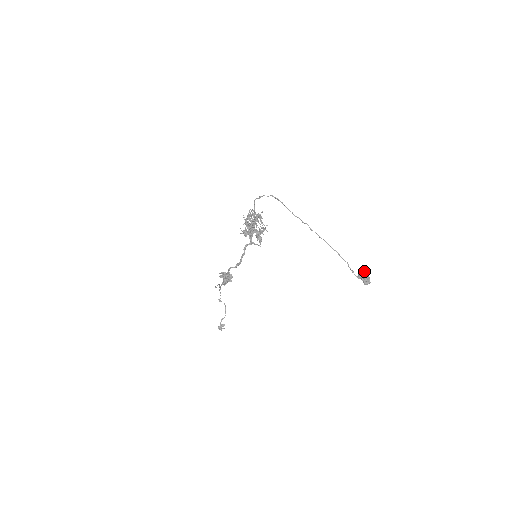
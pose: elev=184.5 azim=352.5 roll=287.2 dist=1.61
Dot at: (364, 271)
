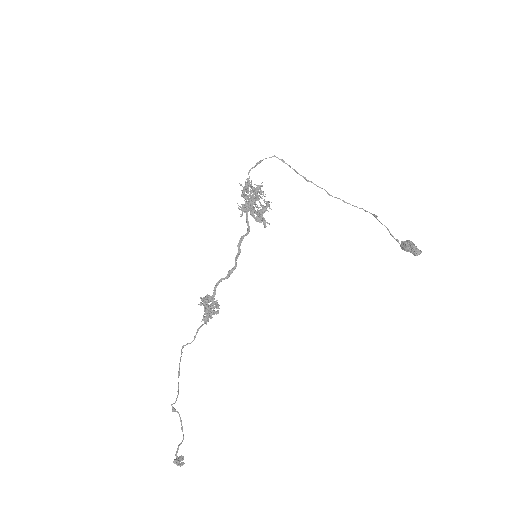
Dot at: (408, 240)
